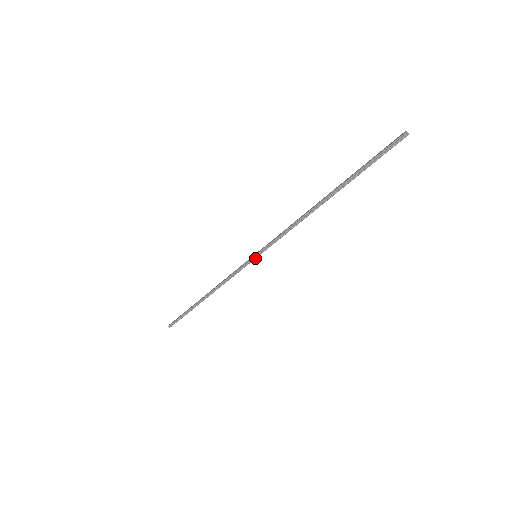
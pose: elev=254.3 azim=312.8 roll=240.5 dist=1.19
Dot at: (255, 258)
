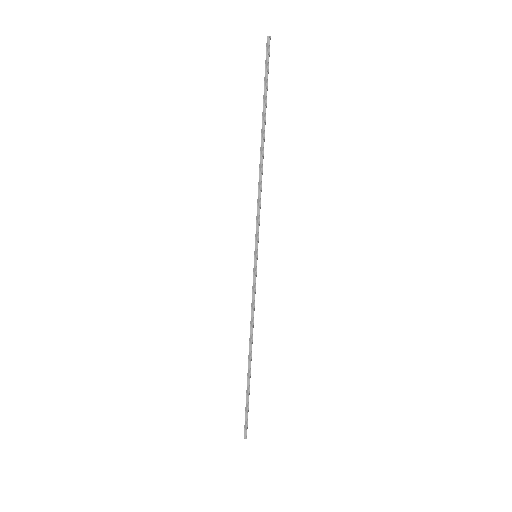
Dot at: (256, 258)
